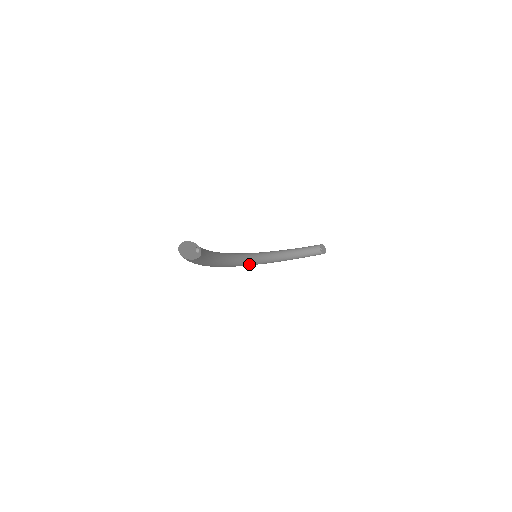
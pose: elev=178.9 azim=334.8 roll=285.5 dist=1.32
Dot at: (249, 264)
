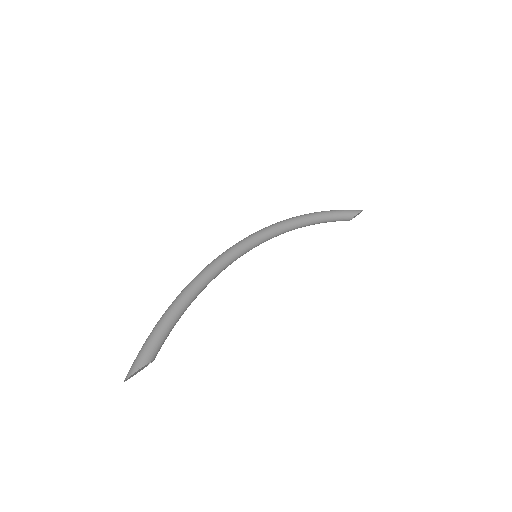
Dot at: occluded
